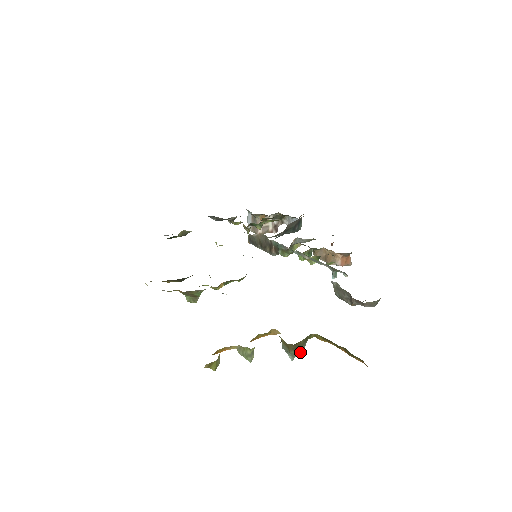
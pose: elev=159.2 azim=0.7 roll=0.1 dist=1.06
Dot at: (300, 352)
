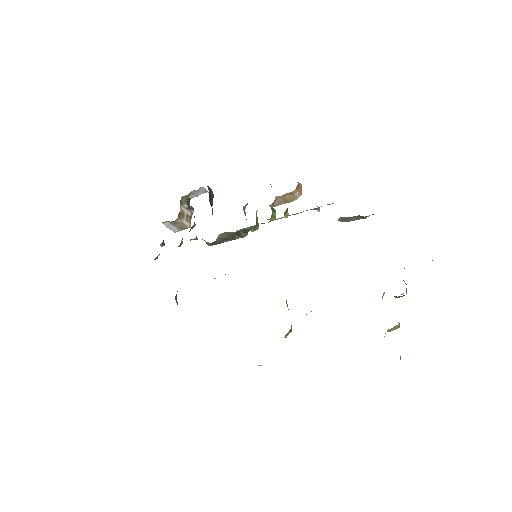
Dot at: occluded
